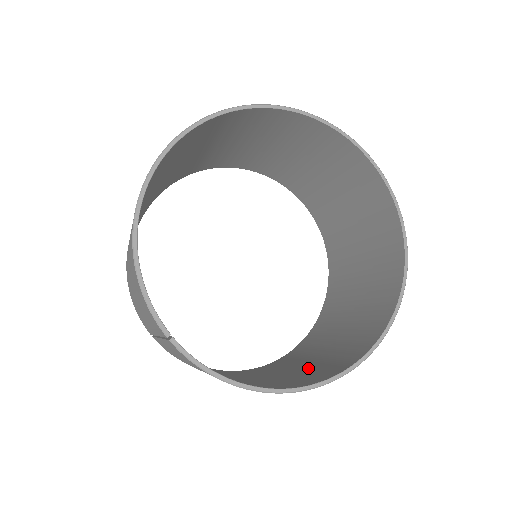
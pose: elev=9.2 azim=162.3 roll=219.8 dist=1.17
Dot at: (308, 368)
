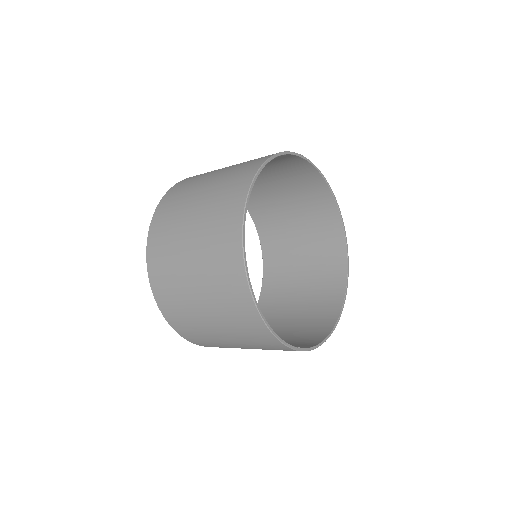
Dot at: (312, 285)
